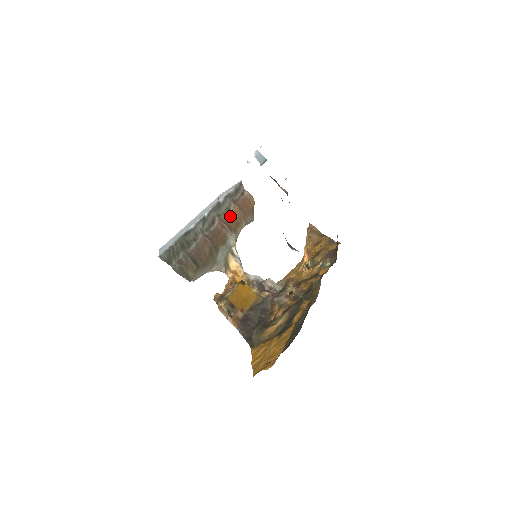
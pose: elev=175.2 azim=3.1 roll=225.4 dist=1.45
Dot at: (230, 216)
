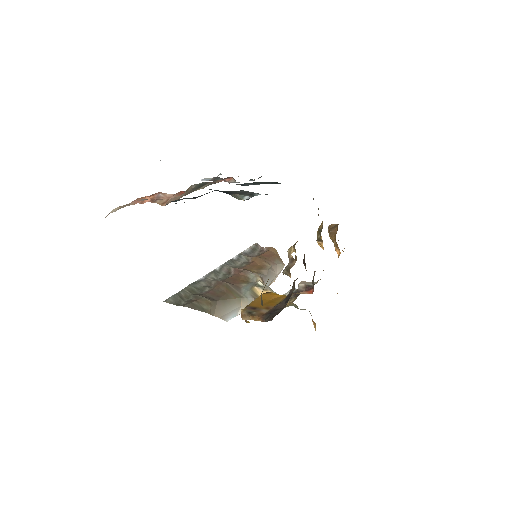
Dot at: (248, 265)
